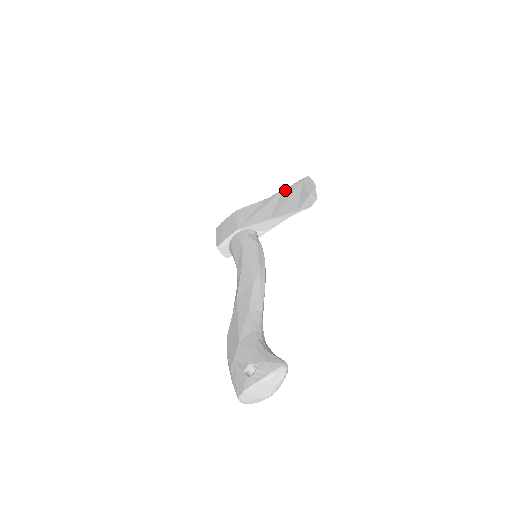
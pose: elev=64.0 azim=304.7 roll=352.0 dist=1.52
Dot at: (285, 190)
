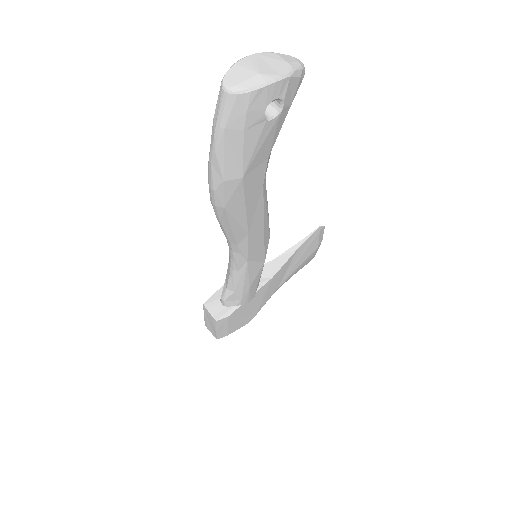
Dot at: occluded
